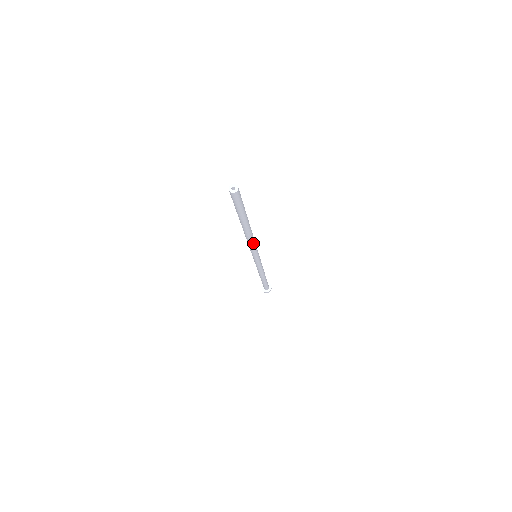
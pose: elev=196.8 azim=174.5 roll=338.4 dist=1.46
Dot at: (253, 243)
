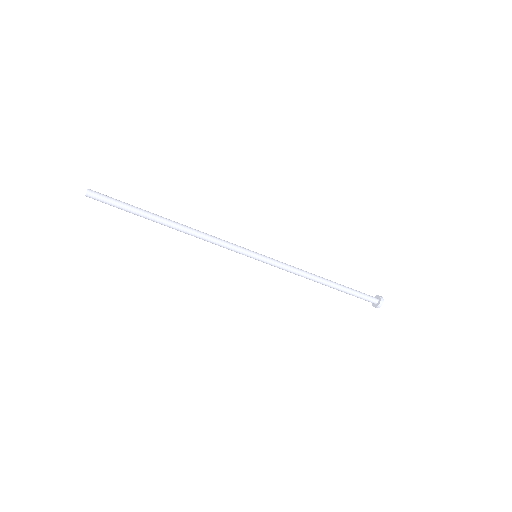
Dot at: (210, 241)
